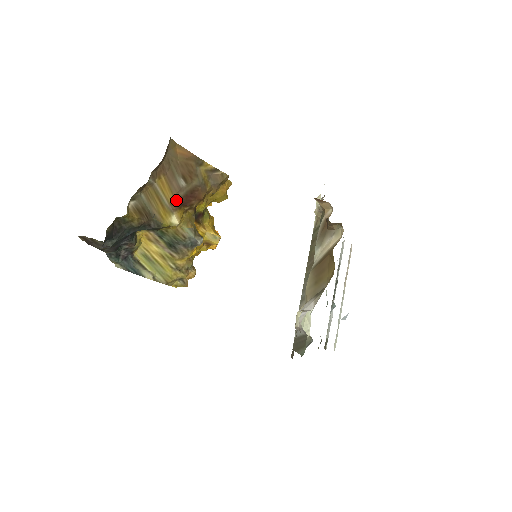
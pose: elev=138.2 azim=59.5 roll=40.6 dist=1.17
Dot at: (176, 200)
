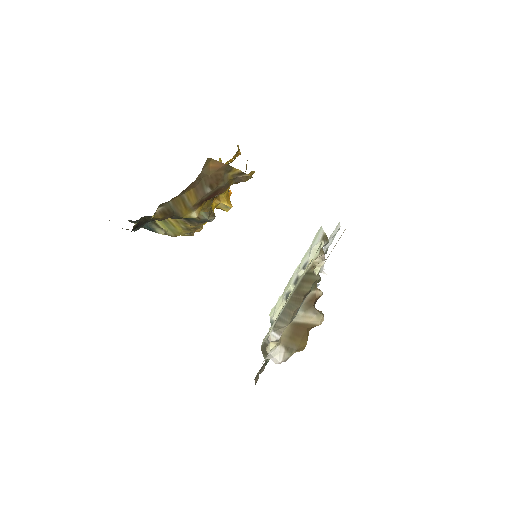
Dot at: (199, 202)
